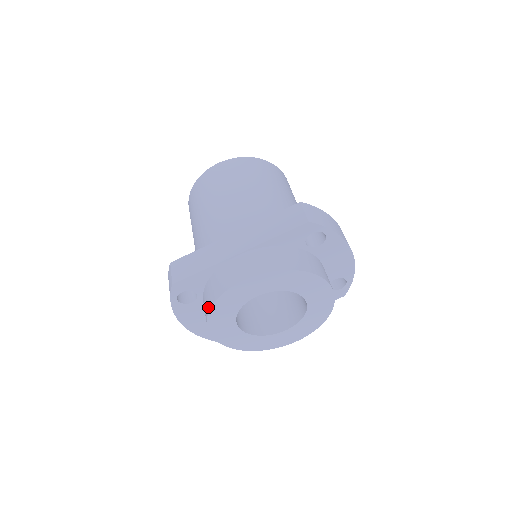
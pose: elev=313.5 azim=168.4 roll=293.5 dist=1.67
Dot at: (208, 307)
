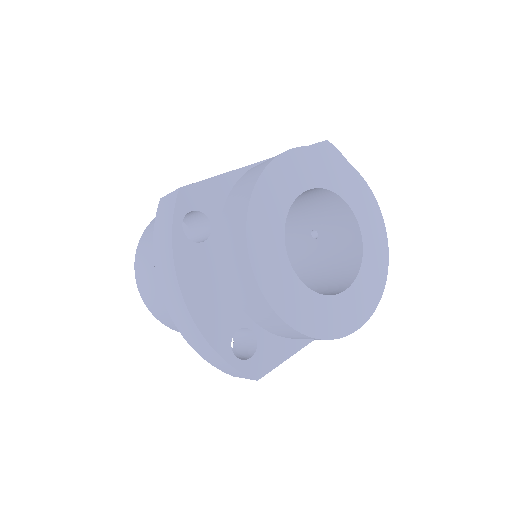
Dot at: (245, 200)
